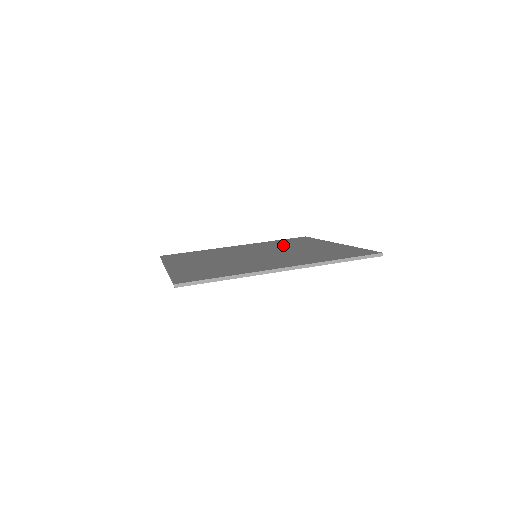
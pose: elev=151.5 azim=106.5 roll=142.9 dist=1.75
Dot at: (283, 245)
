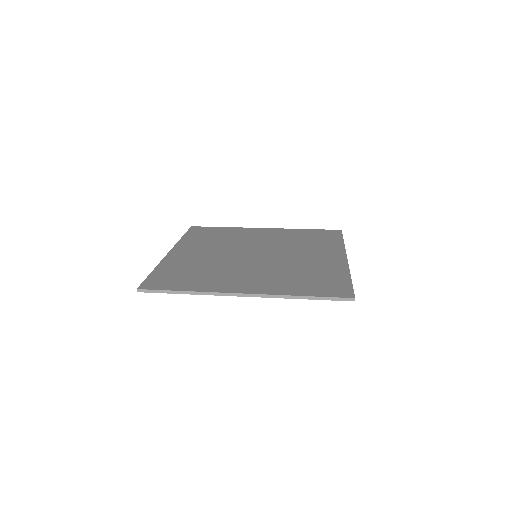
Dot at: (299, 243)
